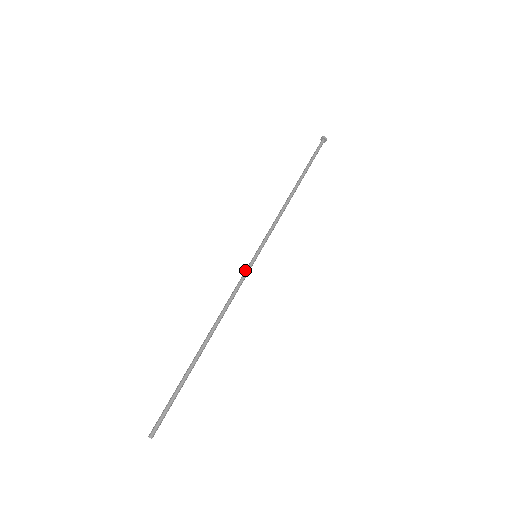
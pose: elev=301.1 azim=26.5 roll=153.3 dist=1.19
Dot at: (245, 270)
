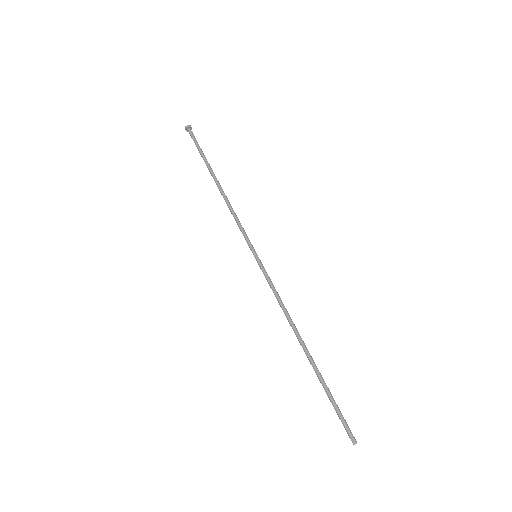
Dot at: occluded
